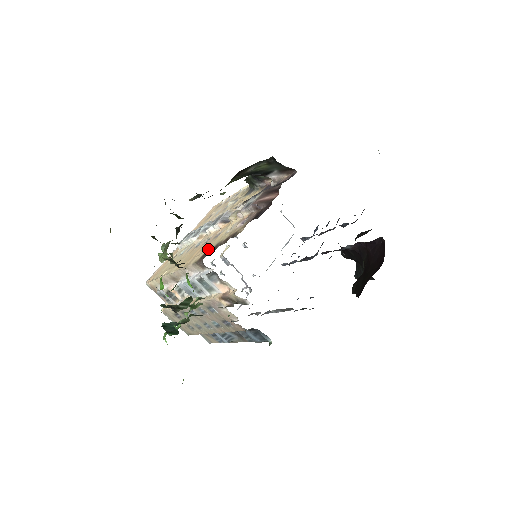
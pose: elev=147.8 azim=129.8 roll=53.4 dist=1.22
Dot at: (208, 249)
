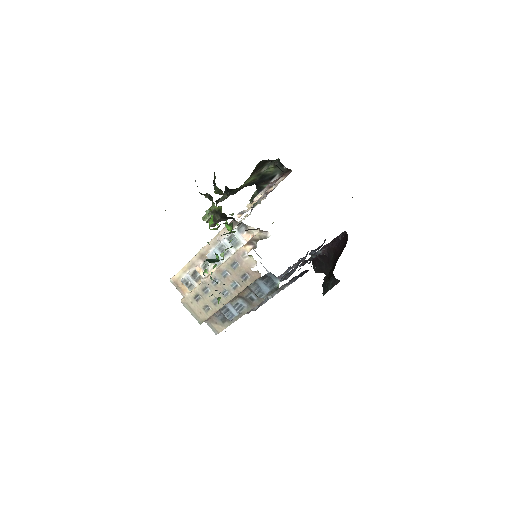
Dot at: occluded
